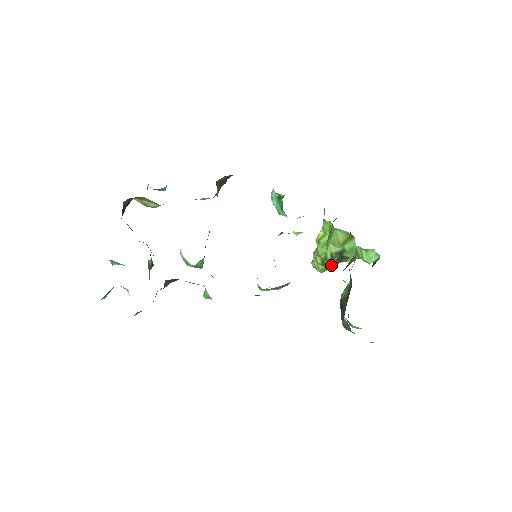
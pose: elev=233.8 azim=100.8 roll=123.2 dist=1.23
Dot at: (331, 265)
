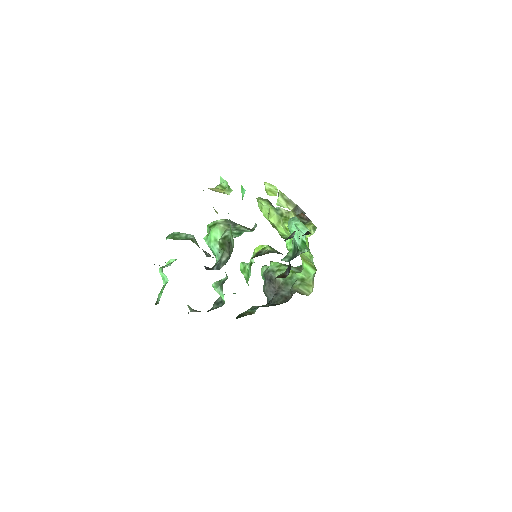
Dot at: (276, 229)
